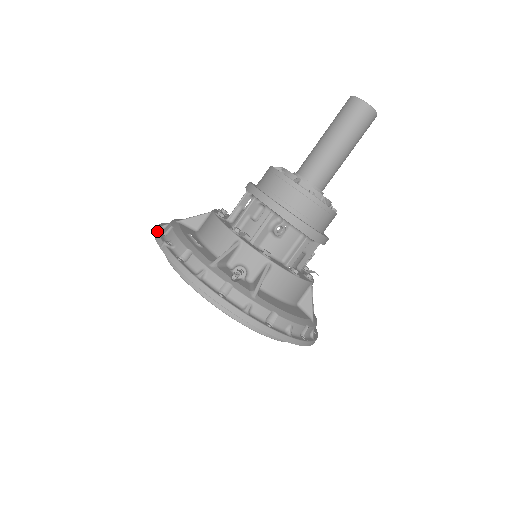
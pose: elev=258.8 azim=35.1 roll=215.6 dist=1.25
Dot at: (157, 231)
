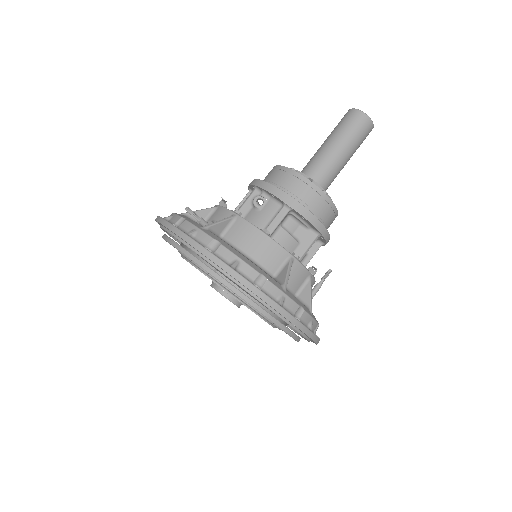
Dot at: occluded
